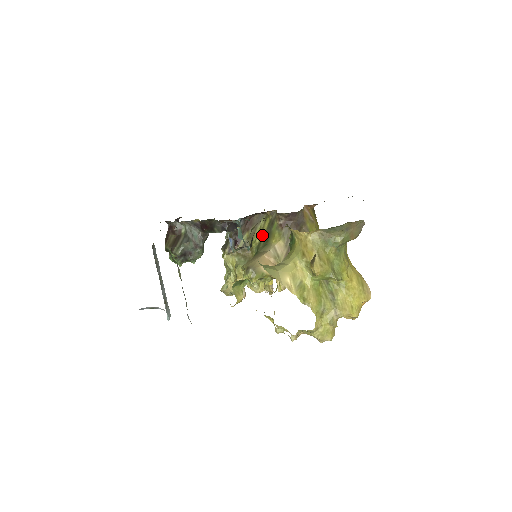
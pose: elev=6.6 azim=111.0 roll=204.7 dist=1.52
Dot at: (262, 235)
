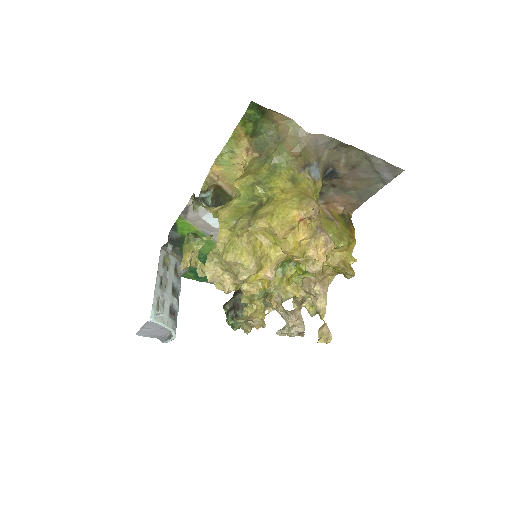
Dot at: occluded
